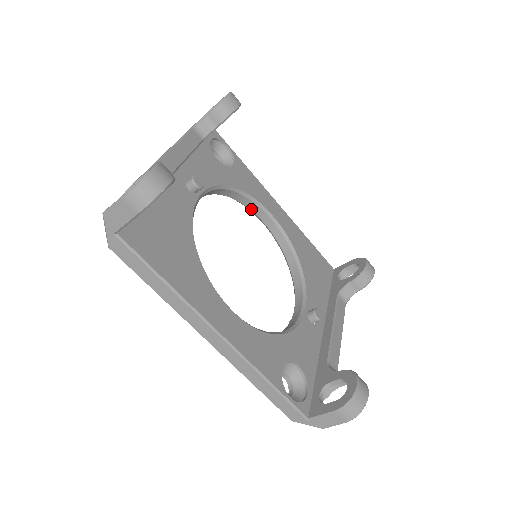
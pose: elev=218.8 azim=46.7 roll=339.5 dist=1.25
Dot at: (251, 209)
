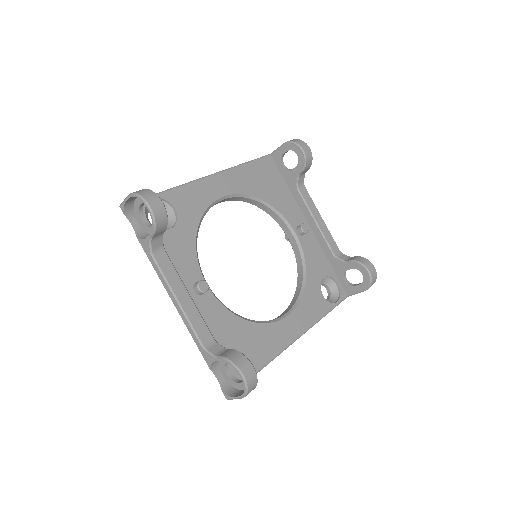
Dot at: occluded
